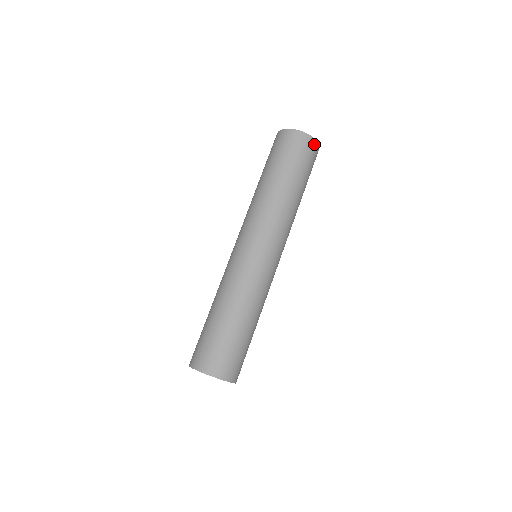
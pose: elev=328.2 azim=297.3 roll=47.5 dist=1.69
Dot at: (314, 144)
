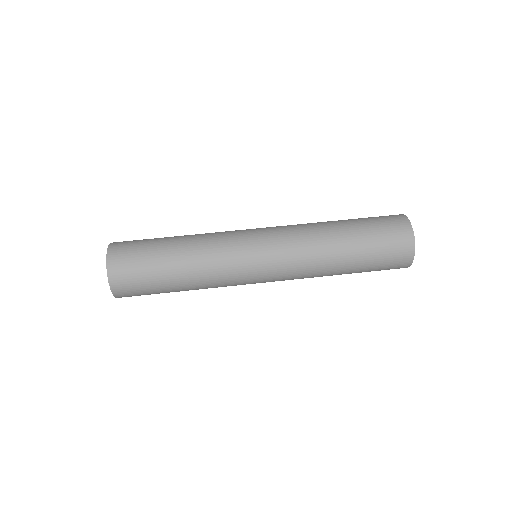
Dot at: (407, 263)
